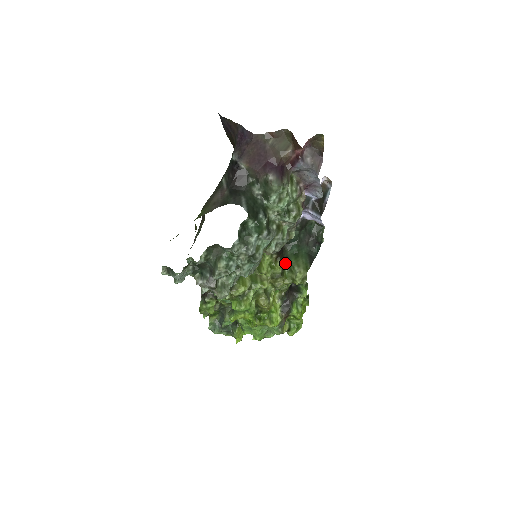
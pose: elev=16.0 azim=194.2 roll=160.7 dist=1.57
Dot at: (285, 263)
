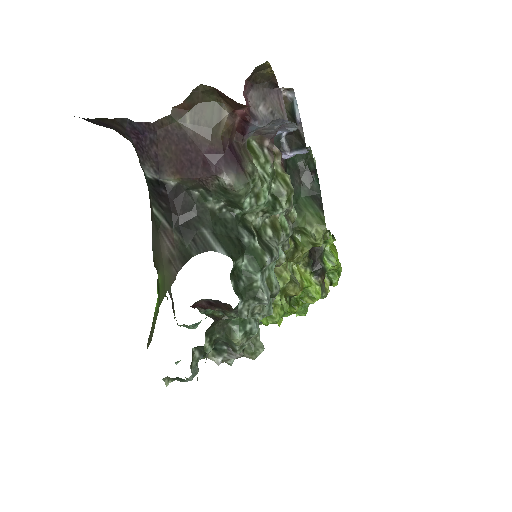
Dot at: occluded
